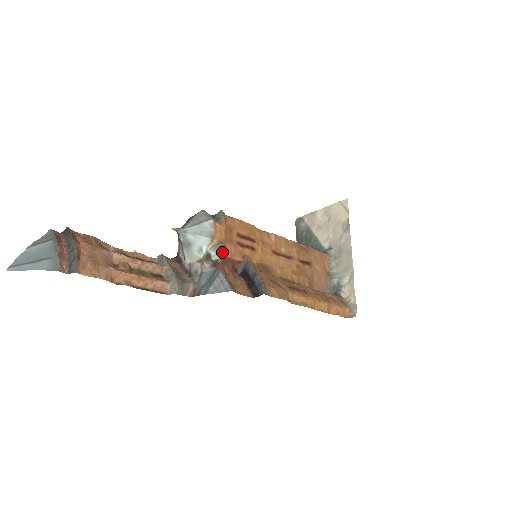
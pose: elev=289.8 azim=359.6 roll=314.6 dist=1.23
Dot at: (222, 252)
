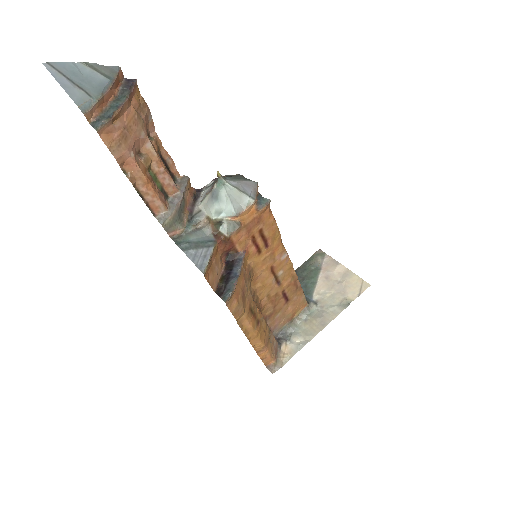
Dot at: (233, 233)
